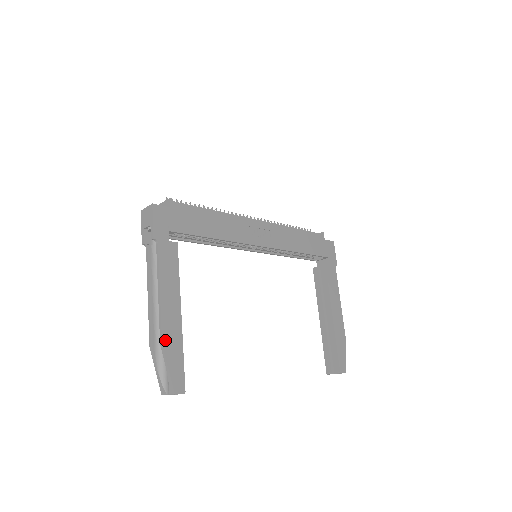
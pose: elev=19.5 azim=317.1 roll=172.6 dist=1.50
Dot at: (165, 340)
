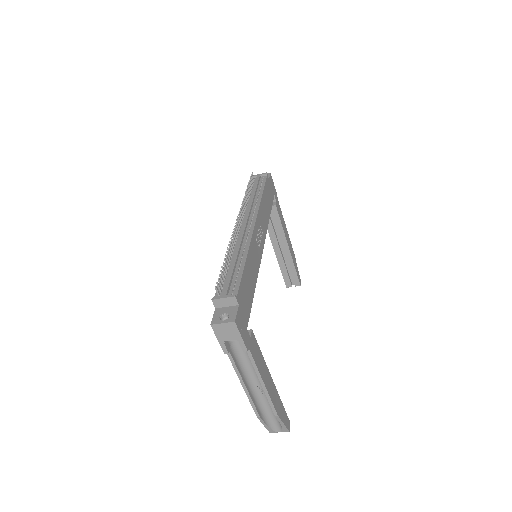
Dot at: (277, 410)
